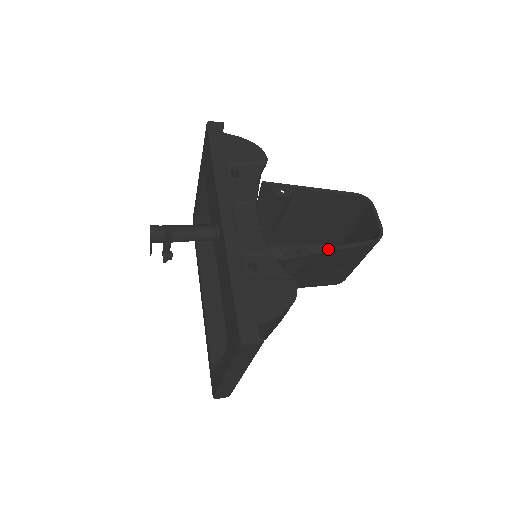
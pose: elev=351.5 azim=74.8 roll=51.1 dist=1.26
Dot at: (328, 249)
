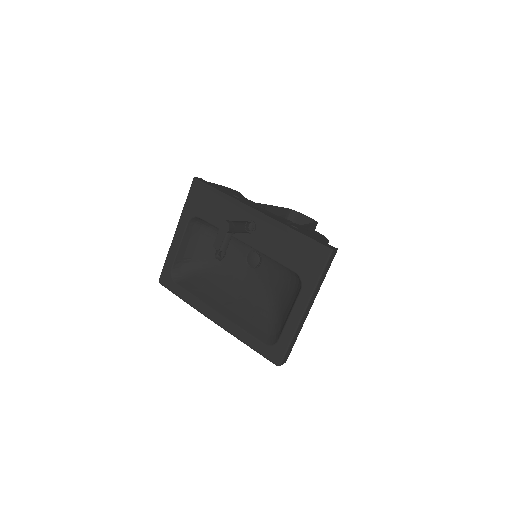
Dot at: (307, 224)
